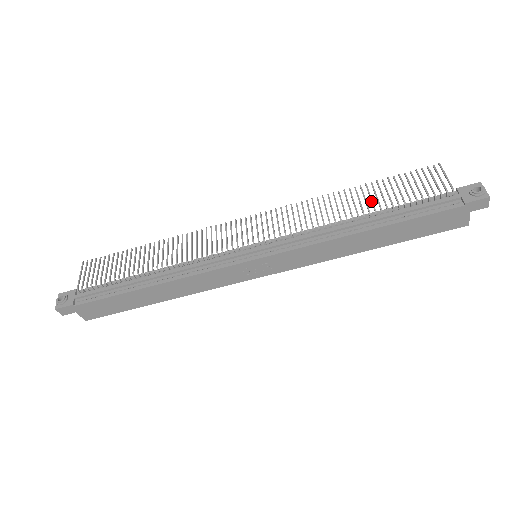
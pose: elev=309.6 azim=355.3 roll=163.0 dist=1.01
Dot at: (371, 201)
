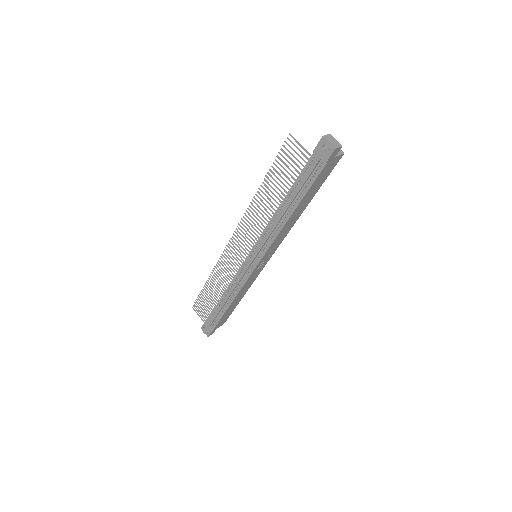
Dot at: occluded
